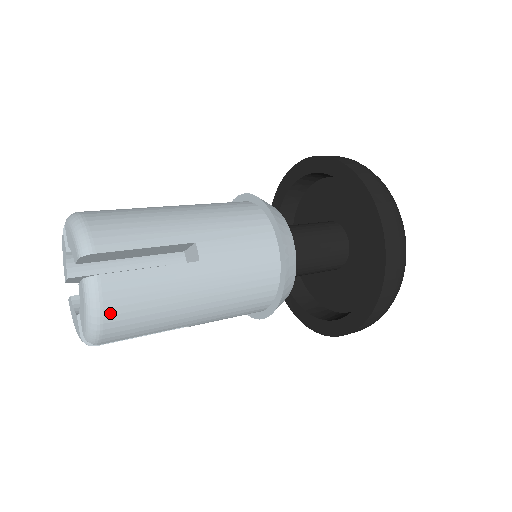
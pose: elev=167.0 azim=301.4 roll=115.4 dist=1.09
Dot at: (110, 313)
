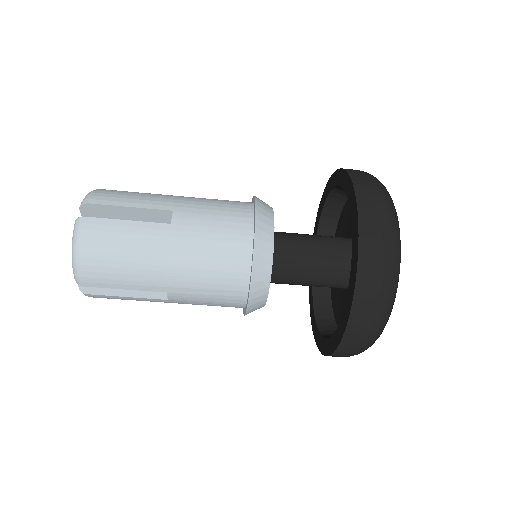
Dot at: occluded
